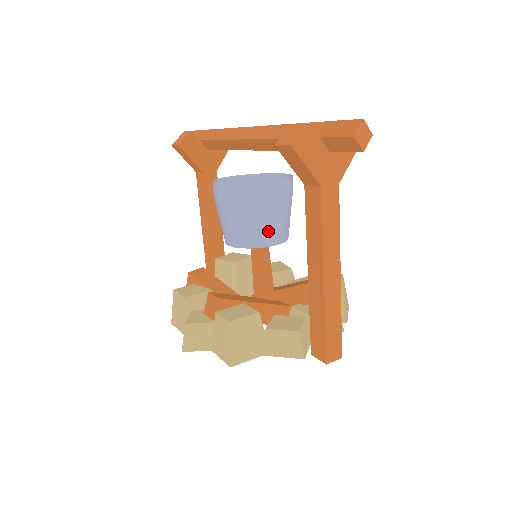
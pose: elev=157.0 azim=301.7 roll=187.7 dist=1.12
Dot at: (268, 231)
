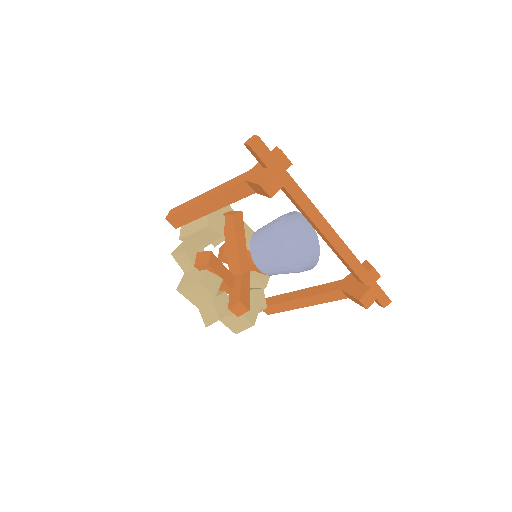
Dot at: occluded
